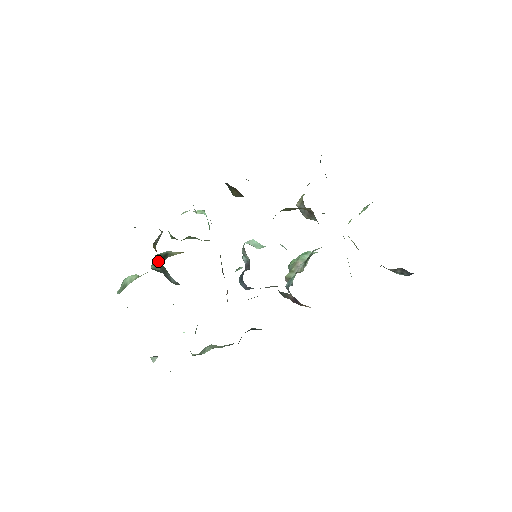
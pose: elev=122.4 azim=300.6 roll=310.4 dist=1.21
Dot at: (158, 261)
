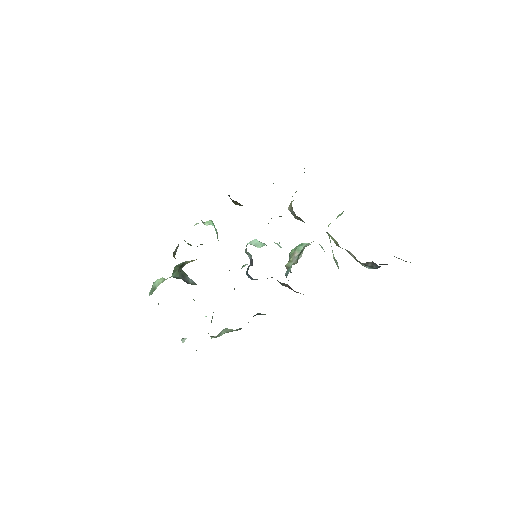
Dot at: (177, 270)
